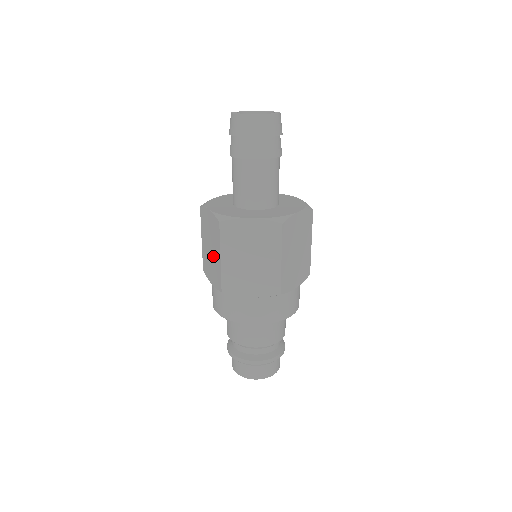
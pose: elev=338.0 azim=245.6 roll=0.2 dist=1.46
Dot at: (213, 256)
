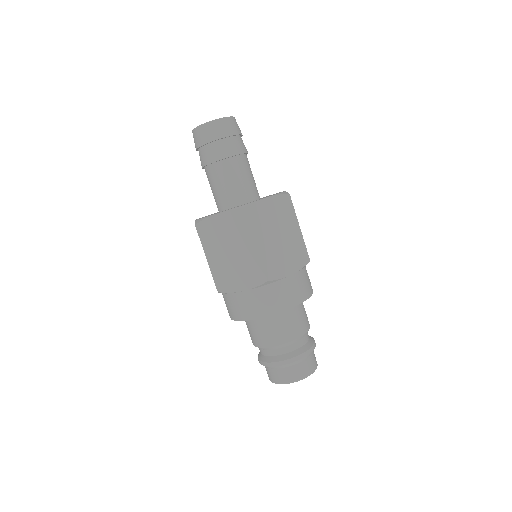
Dot at: (239, 256)
